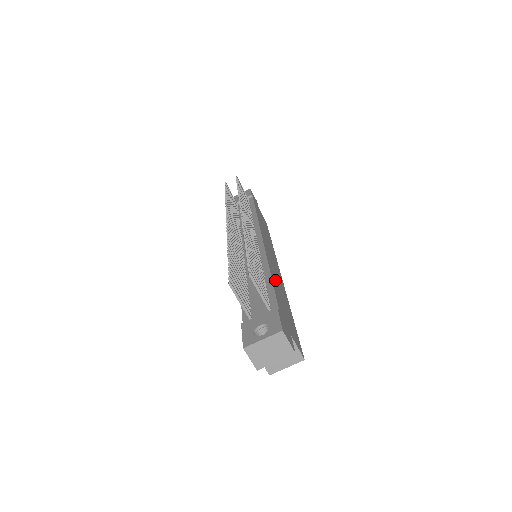
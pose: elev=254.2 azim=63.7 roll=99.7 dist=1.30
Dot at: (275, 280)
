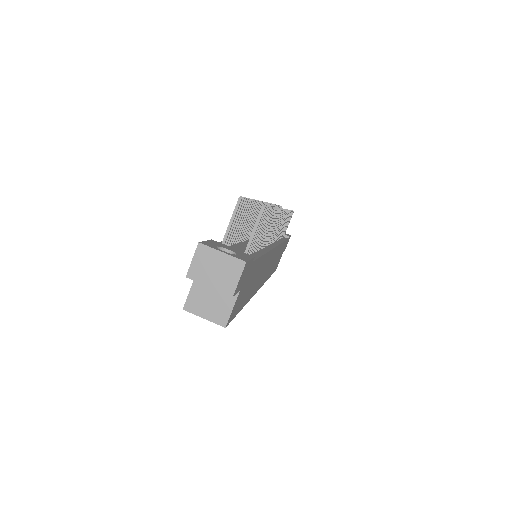
Dot at: (261, 266)
